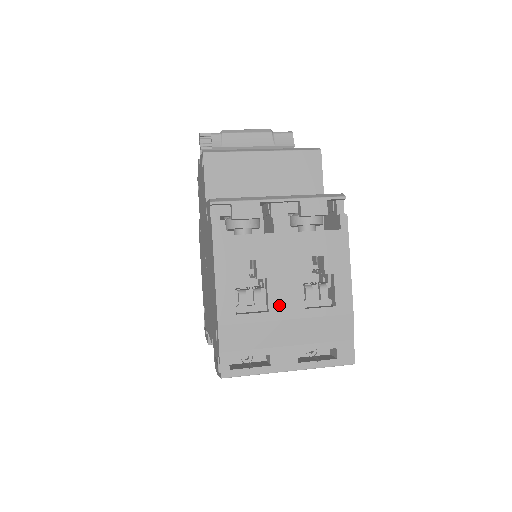
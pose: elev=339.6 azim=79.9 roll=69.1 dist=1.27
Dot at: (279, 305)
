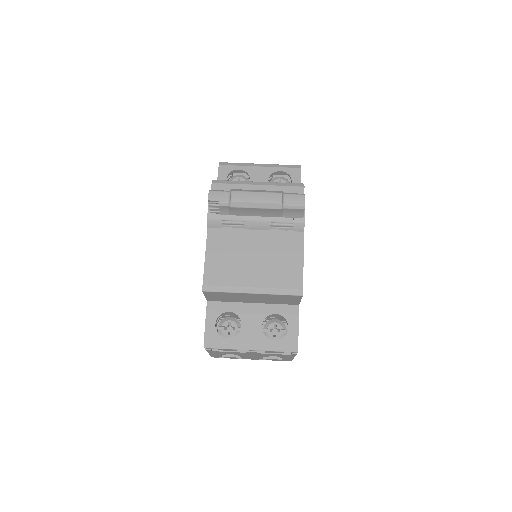
Dot at: occluded
